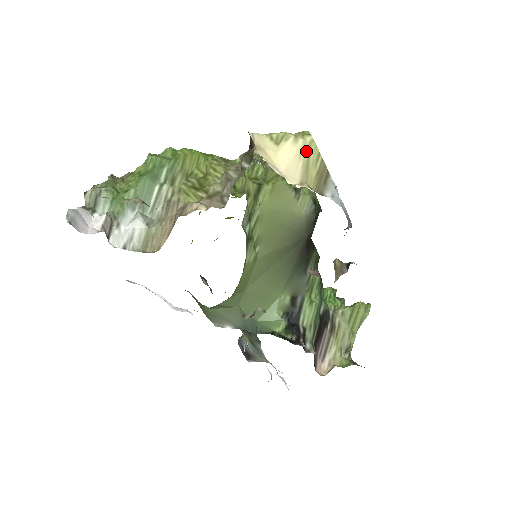
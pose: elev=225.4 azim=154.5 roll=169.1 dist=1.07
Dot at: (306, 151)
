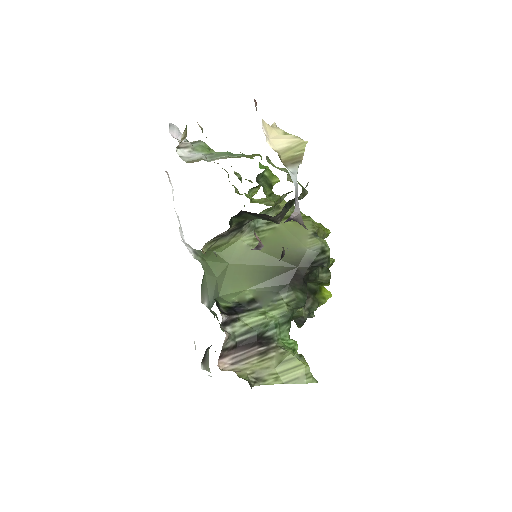
Dot at: (297, 144)
